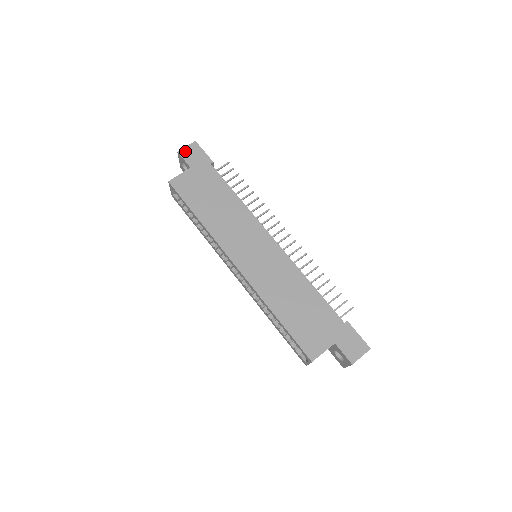
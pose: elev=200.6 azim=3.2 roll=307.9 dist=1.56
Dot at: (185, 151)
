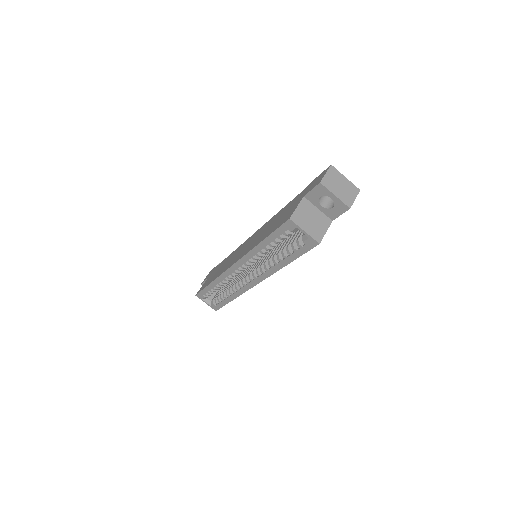
Dot at: occluded
